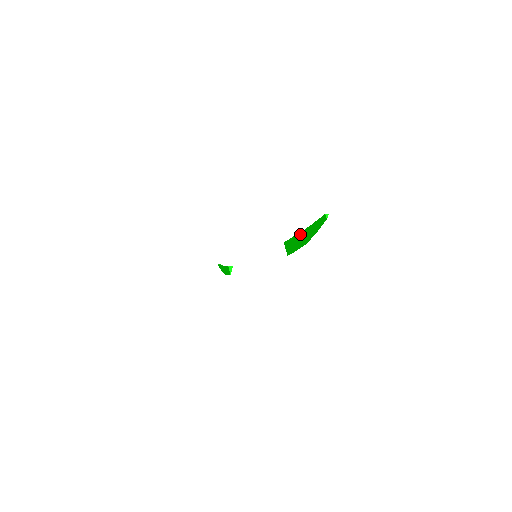
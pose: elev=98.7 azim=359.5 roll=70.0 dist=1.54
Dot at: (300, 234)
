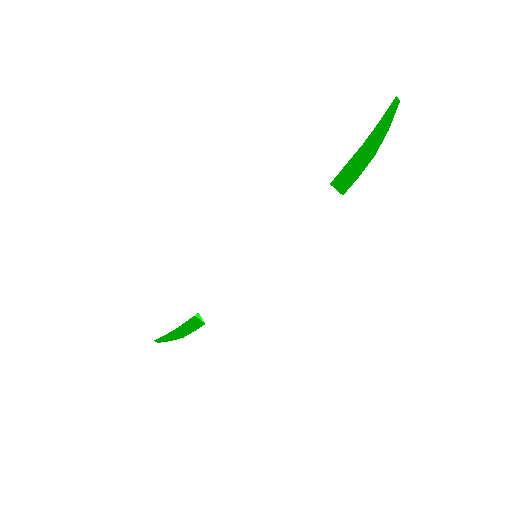
Dot at: (354, 154)
